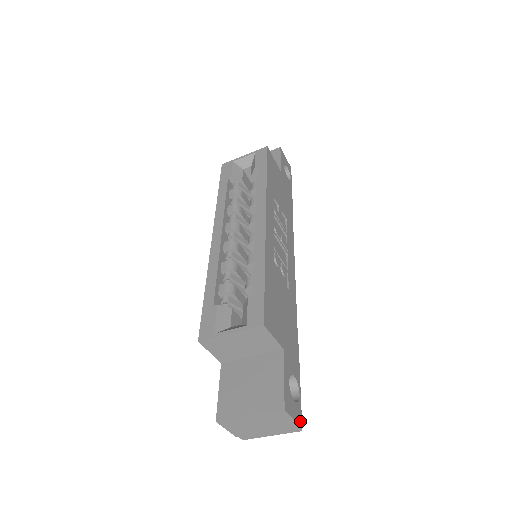
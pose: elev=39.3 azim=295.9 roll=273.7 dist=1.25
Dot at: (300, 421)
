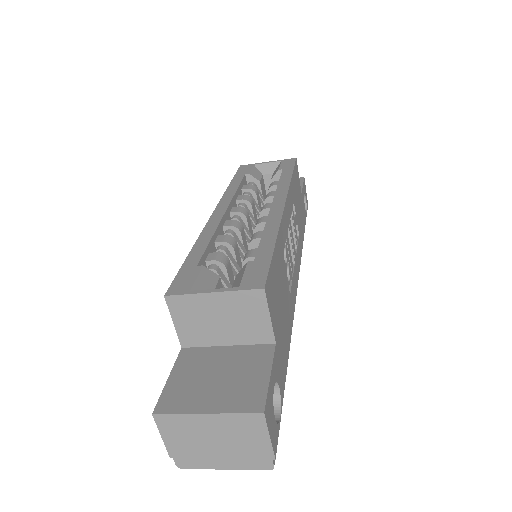
Dot at: (275, 450)
